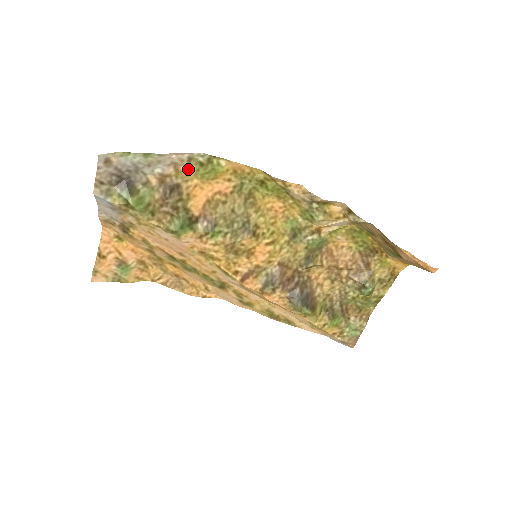
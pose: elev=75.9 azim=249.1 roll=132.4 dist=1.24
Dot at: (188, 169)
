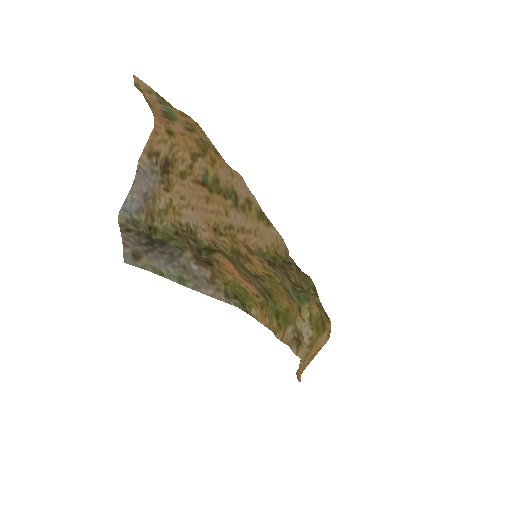
Dot at: (224, 283)
